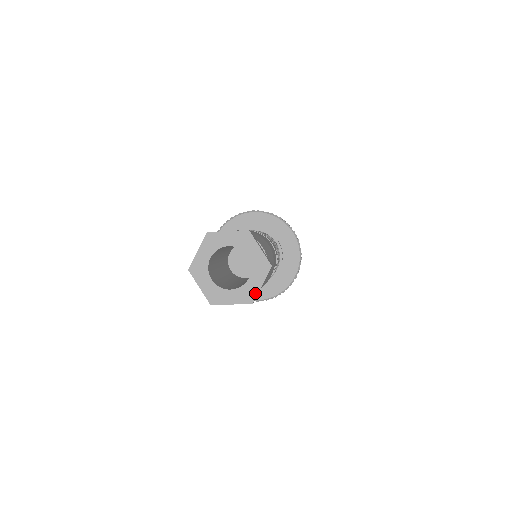
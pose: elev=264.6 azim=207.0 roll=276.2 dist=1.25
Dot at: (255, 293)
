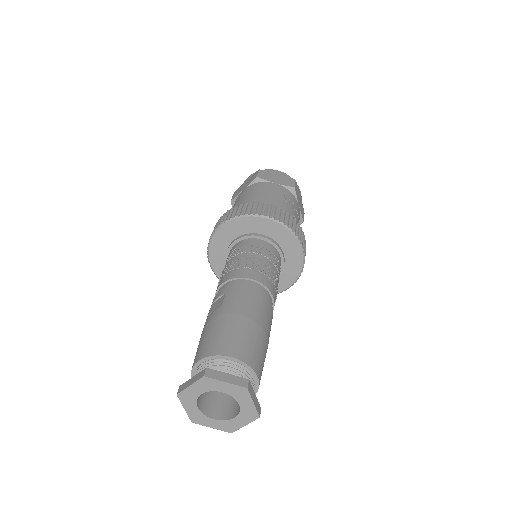
Dot at: (236, 428)
